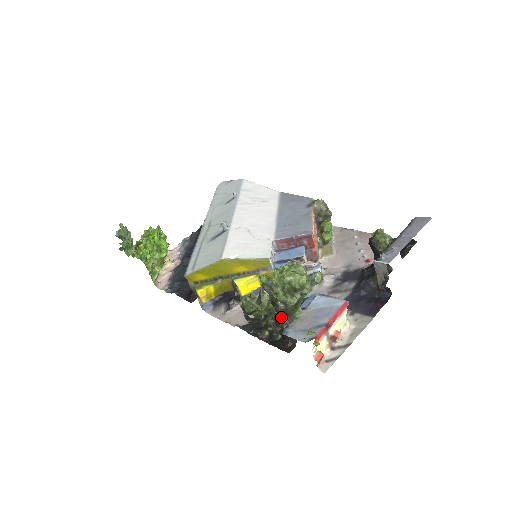
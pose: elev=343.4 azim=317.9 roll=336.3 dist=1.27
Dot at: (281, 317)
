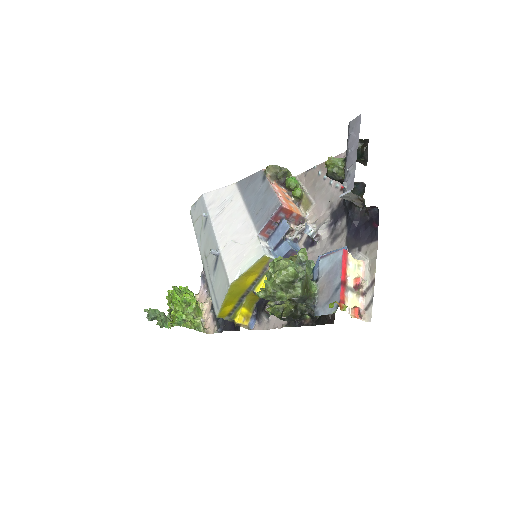
Dot at: occluded
